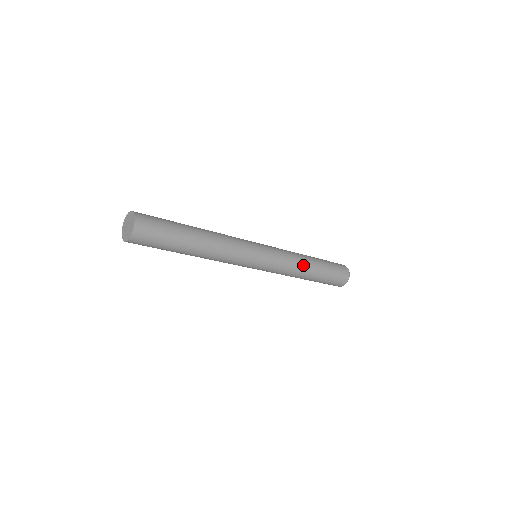
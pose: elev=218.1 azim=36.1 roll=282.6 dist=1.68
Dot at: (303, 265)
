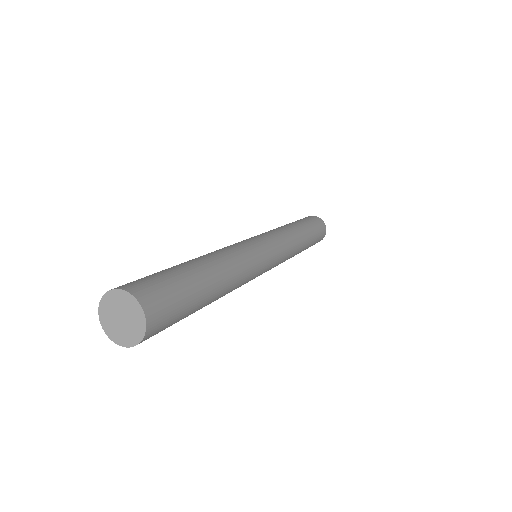
Dot at: (298, 237)
